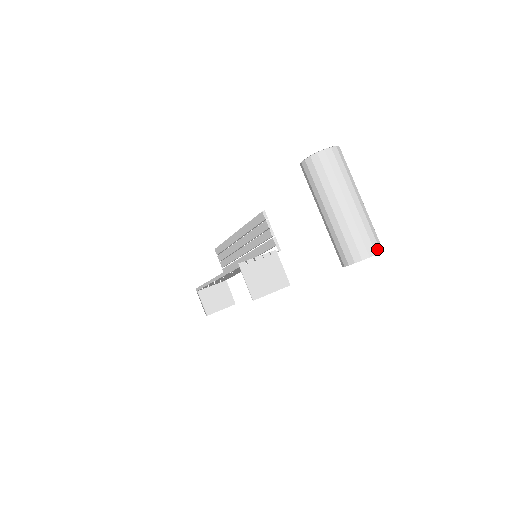
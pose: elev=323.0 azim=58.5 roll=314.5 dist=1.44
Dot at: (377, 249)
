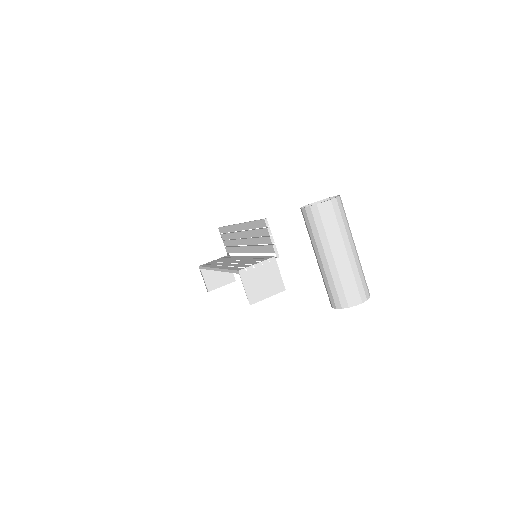
Dot at: (364, 297)
